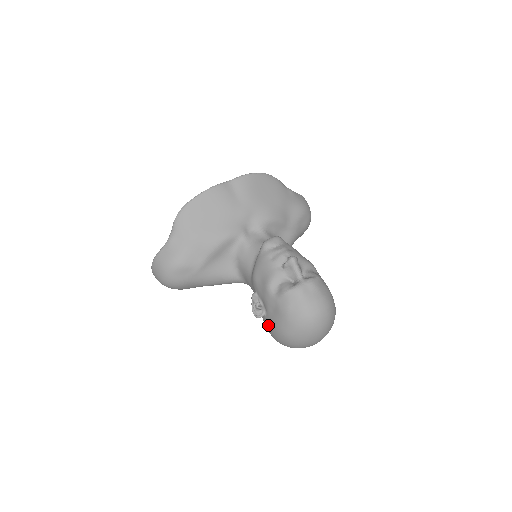
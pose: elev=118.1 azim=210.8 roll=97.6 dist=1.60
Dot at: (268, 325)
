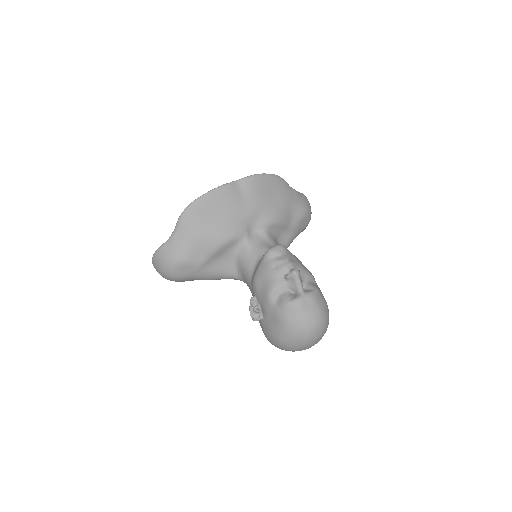
Dot at: (264, 328)
